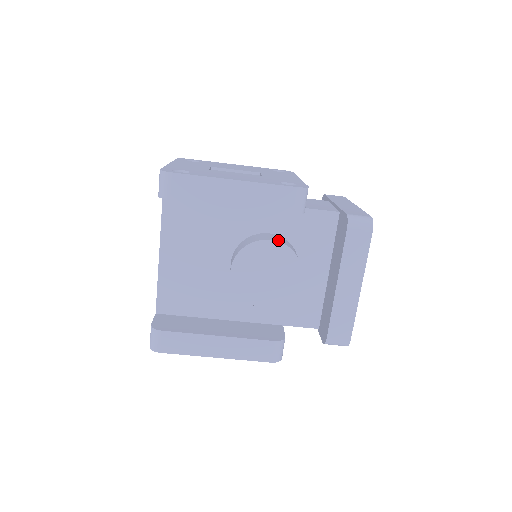
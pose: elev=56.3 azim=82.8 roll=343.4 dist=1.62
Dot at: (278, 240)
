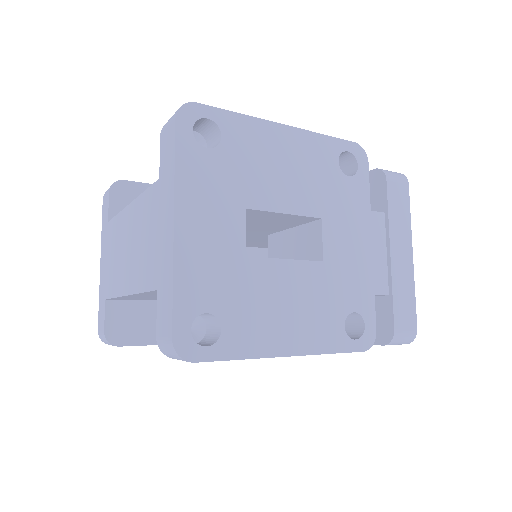
Dot at: occluded
